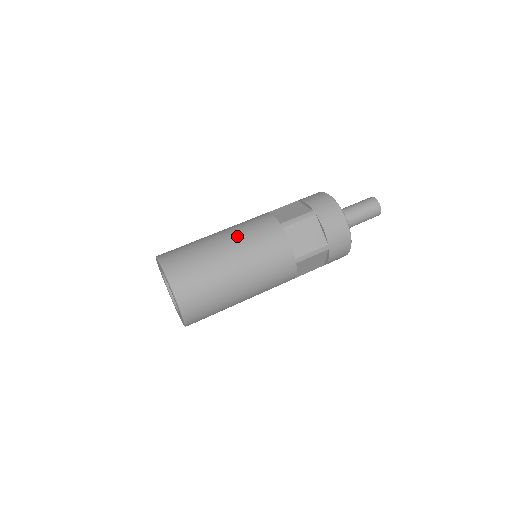
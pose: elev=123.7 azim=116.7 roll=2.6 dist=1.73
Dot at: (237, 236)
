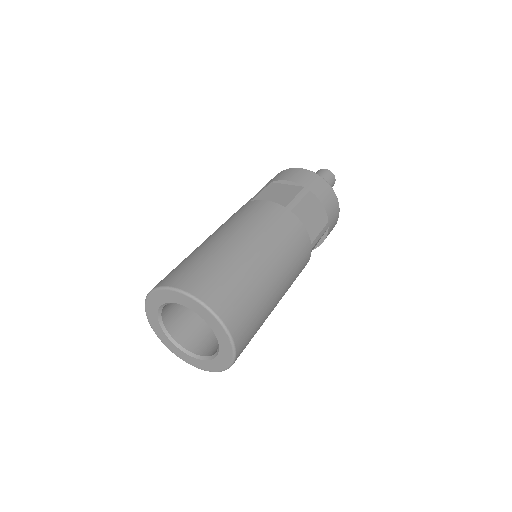
Dot at: occluded
